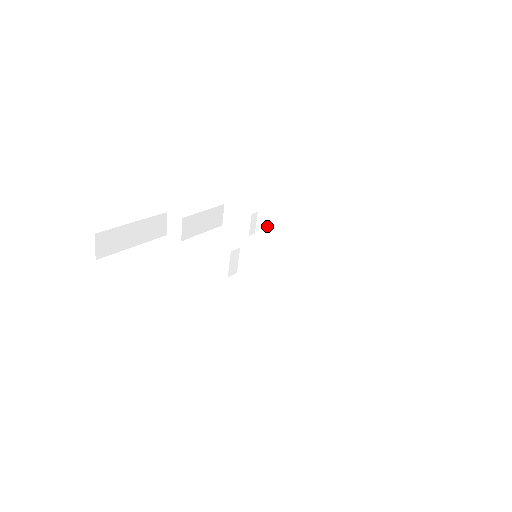
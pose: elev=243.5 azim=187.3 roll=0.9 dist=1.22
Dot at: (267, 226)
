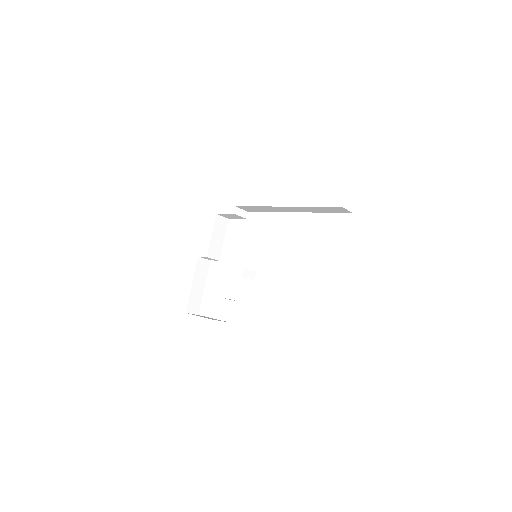
Dot at: (248, 209)
